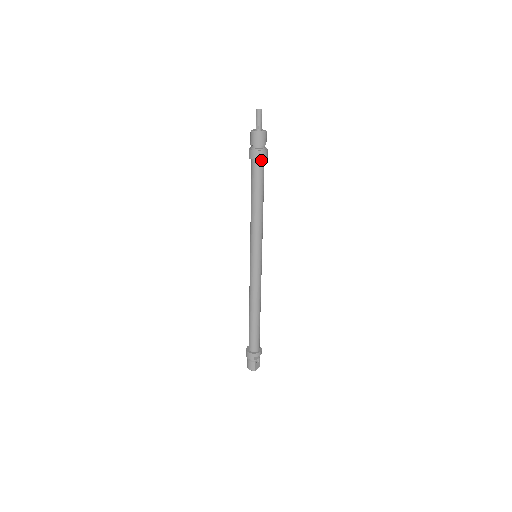
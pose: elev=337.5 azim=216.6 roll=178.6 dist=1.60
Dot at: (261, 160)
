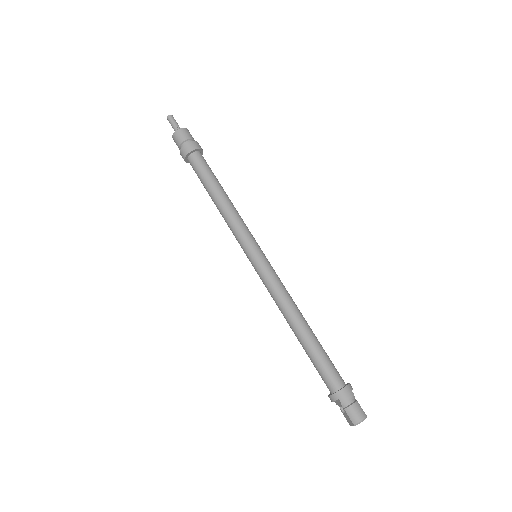
Dot at: (200, 153)
